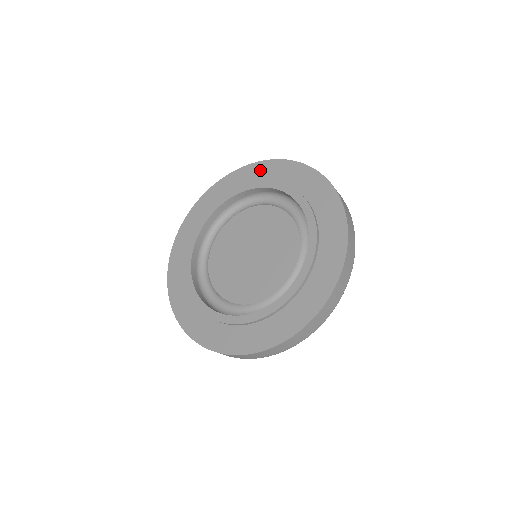
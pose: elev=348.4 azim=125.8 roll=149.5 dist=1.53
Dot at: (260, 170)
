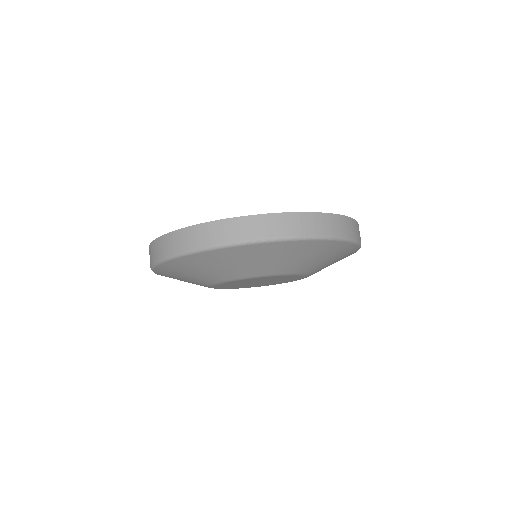
Dot at: occluded
